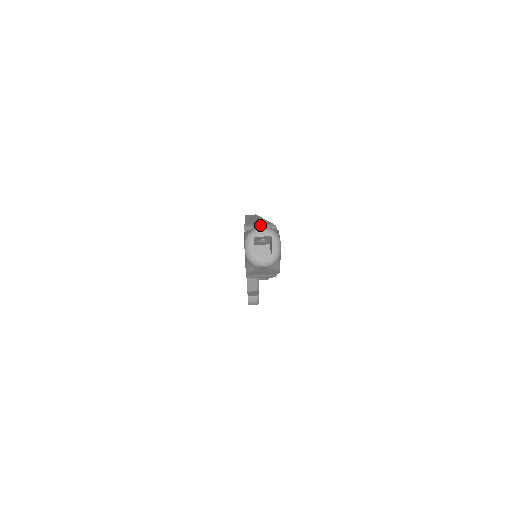
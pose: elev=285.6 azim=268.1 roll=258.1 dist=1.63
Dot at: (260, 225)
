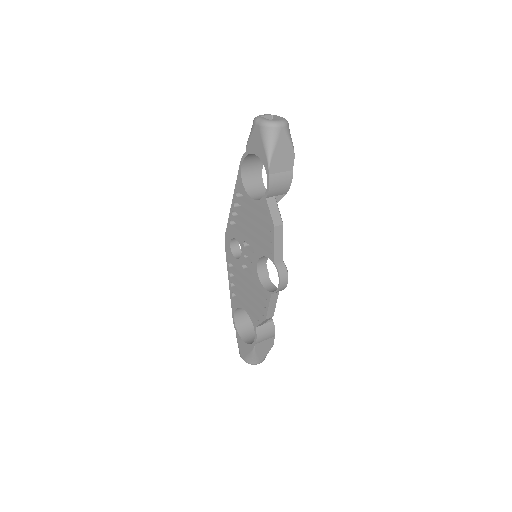
Dot at: occluded
